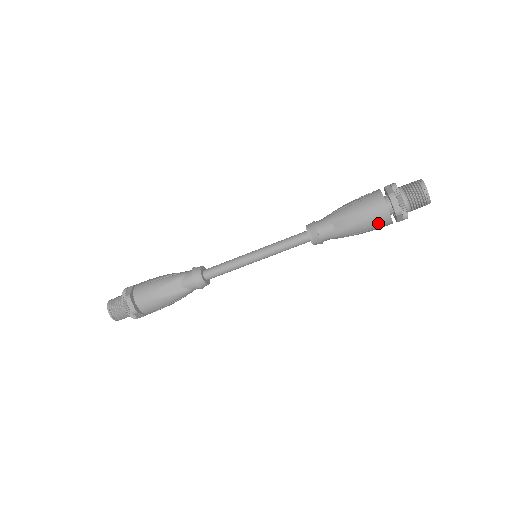
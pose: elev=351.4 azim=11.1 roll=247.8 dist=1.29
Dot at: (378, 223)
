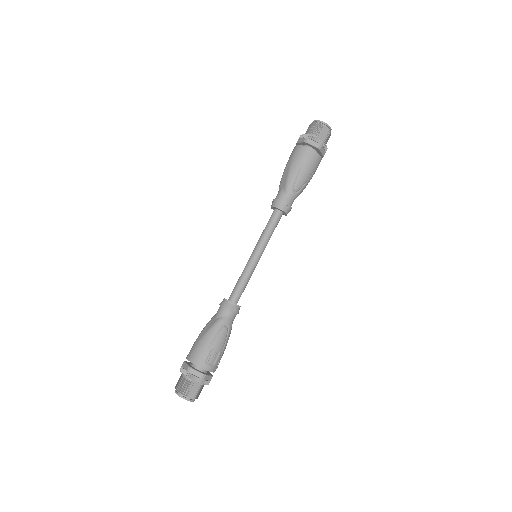
Dot at: (301, 156)
